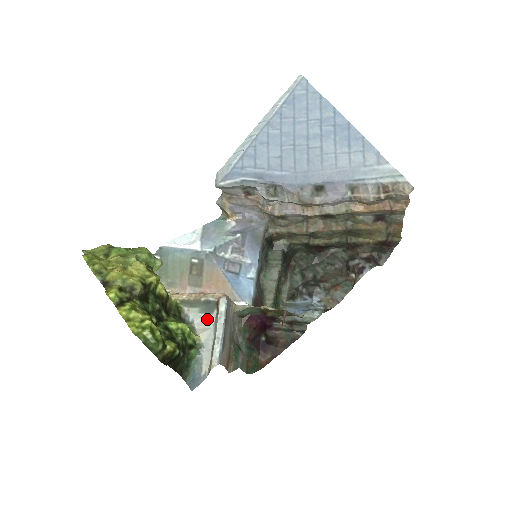
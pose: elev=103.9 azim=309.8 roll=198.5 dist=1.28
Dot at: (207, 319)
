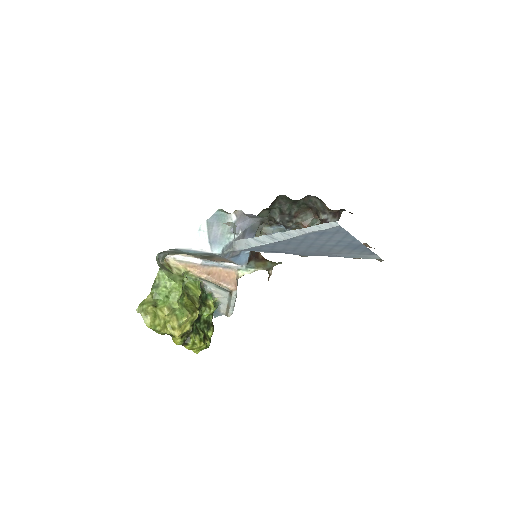
Dot at: (222, 292)
